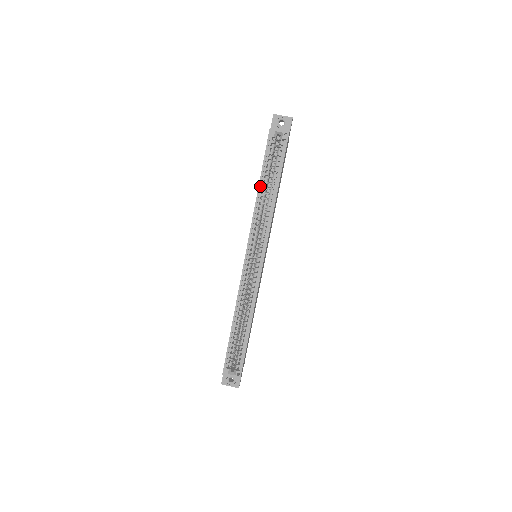
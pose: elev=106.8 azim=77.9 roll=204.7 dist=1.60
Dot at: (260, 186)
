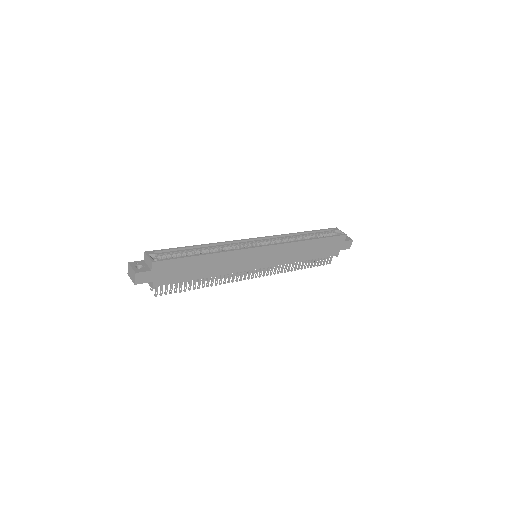
Dot at: (304, 232)
